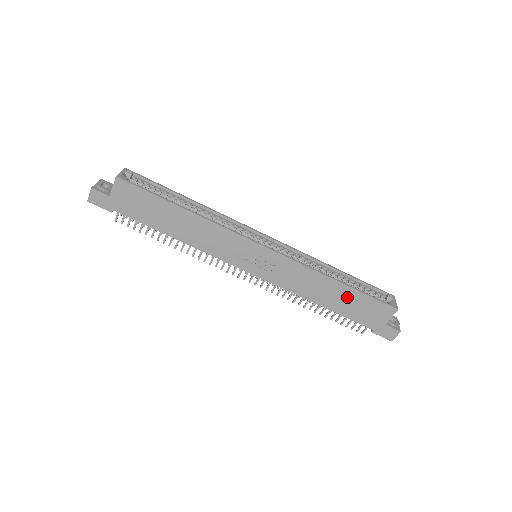
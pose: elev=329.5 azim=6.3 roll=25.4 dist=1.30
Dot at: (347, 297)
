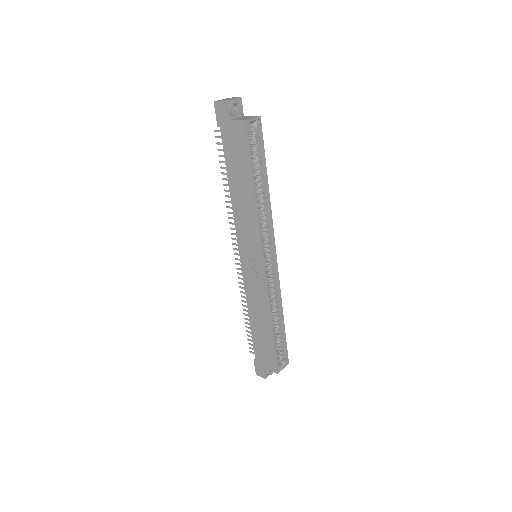
Dot at: (265, 336)
